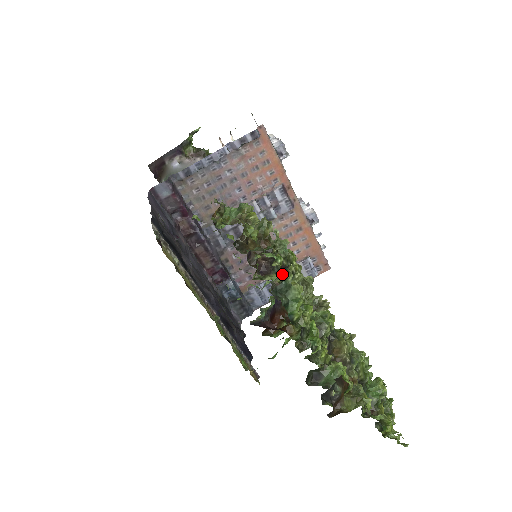
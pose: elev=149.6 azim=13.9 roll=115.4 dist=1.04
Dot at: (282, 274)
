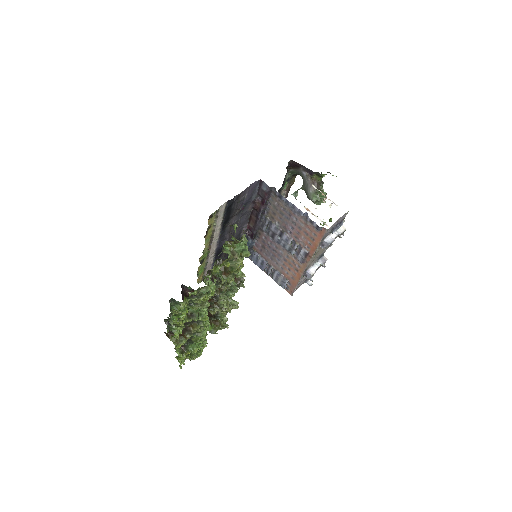
Dot at: (191, 296)
